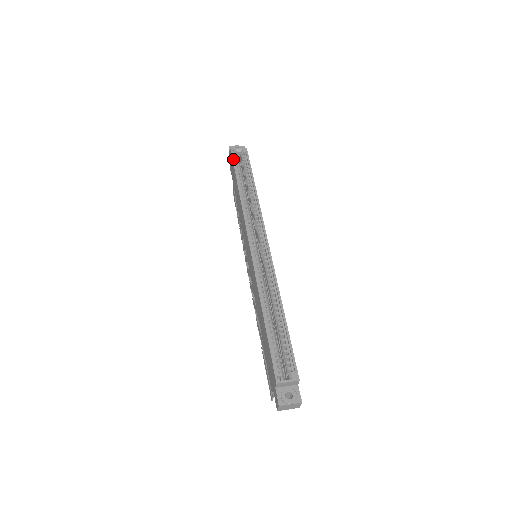
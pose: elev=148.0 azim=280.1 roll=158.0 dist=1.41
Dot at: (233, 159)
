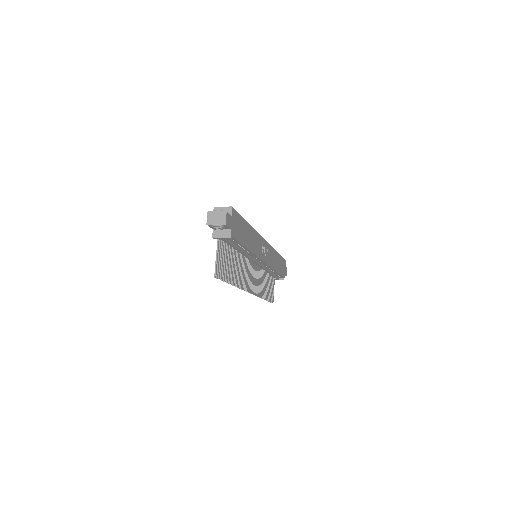
Dot at: occluded
